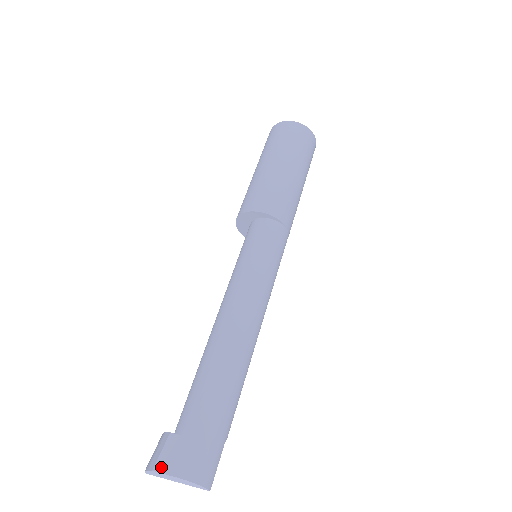
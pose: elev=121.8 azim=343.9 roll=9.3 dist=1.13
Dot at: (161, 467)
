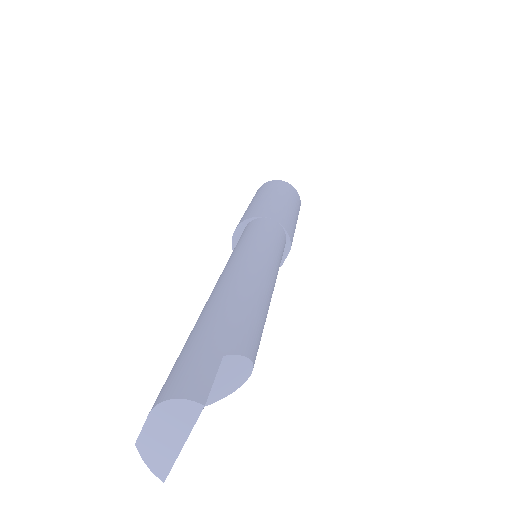
Dot at: (141, 430)
